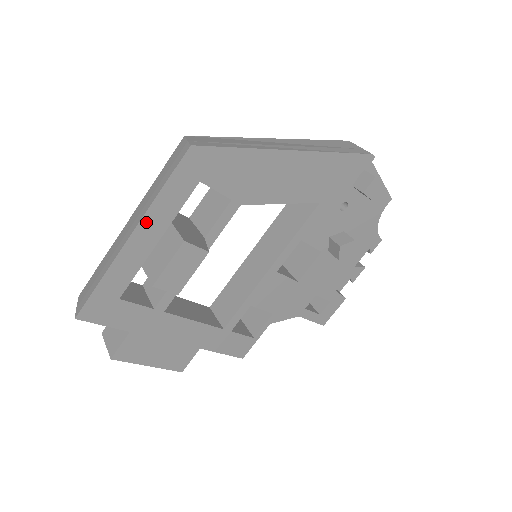
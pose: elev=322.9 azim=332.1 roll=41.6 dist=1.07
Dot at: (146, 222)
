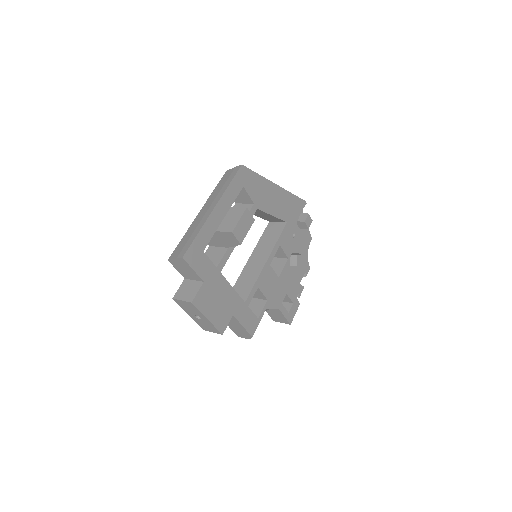
Dot at: (221, 202)
